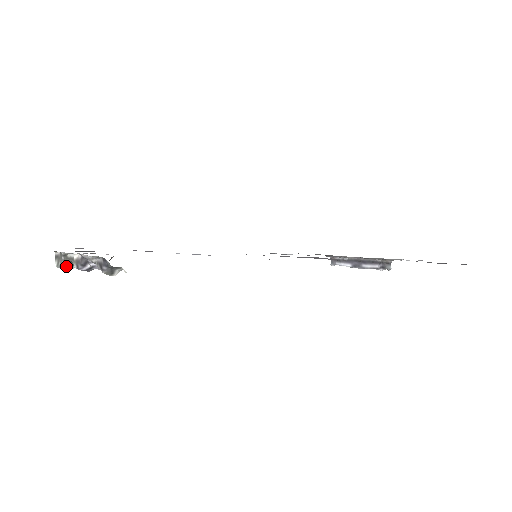
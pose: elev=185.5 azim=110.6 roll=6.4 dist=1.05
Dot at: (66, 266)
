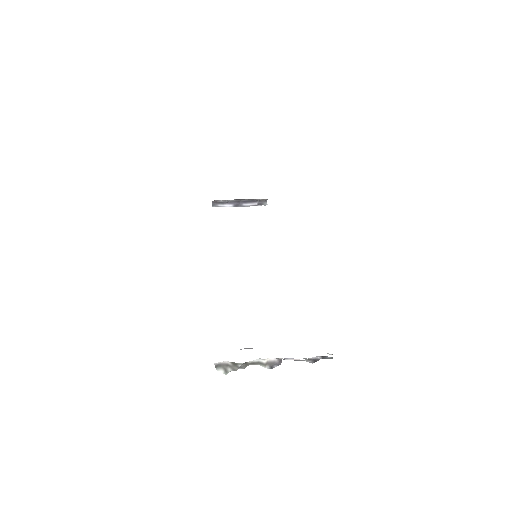
Dot at: (230, 368)
